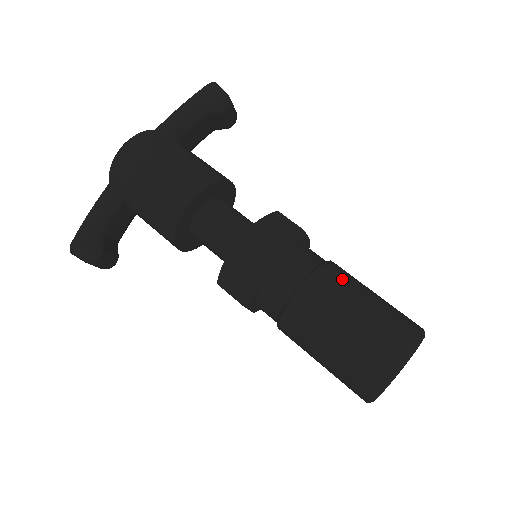
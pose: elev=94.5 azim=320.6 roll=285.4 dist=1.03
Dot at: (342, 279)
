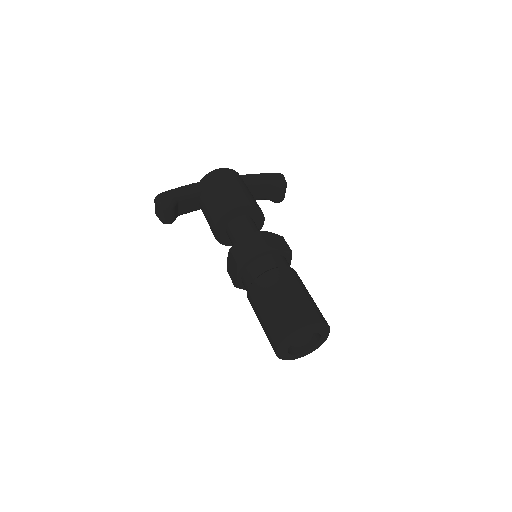
Dot at: (300, 280)
